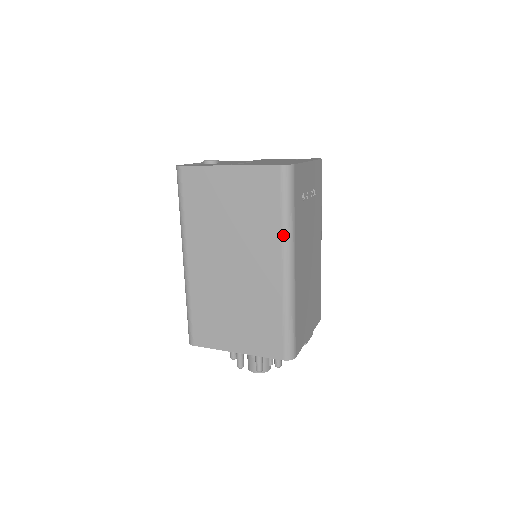
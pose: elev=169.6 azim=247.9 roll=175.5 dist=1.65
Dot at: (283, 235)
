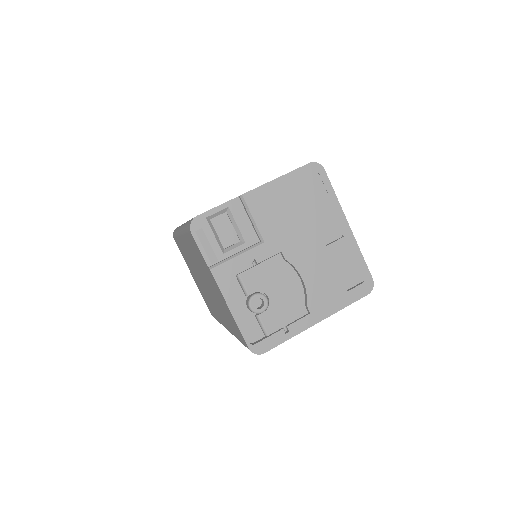
Dot at: occluded
